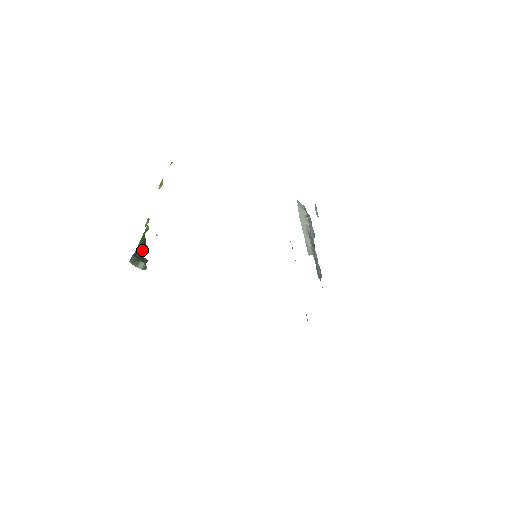
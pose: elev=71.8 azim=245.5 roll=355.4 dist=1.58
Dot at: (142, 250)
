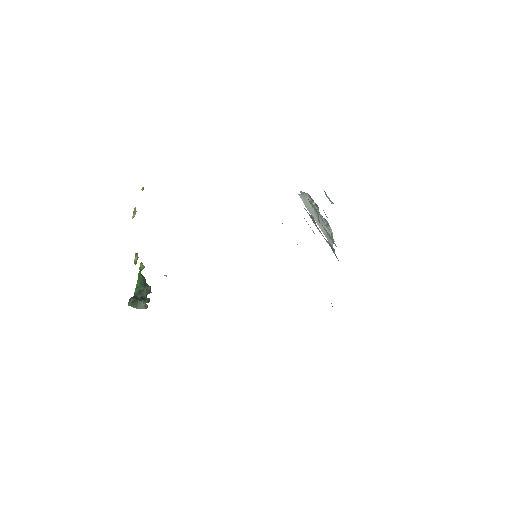
Dot at: (142, 291)
